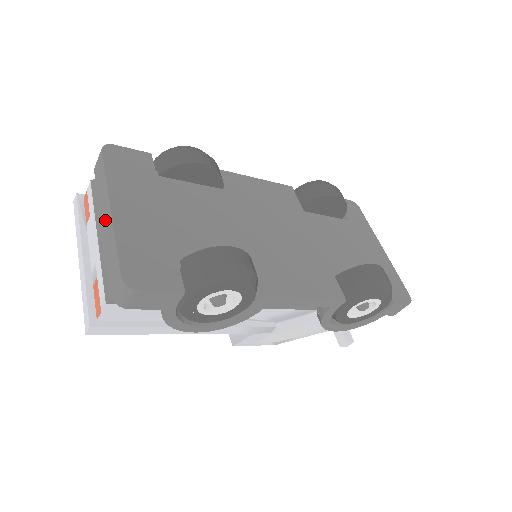
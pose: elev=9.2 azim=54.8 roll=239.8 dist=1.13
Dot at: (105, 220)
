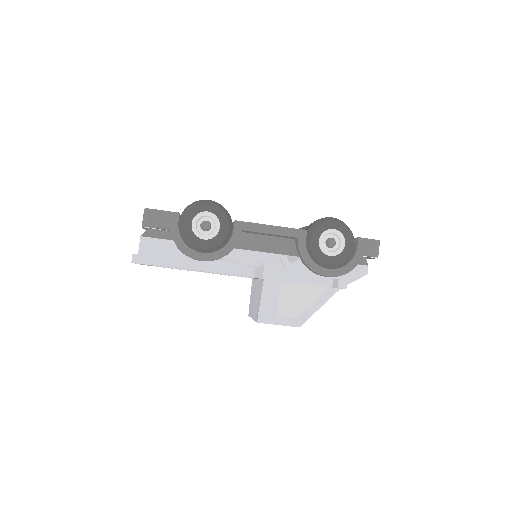
Dot at: occluded
